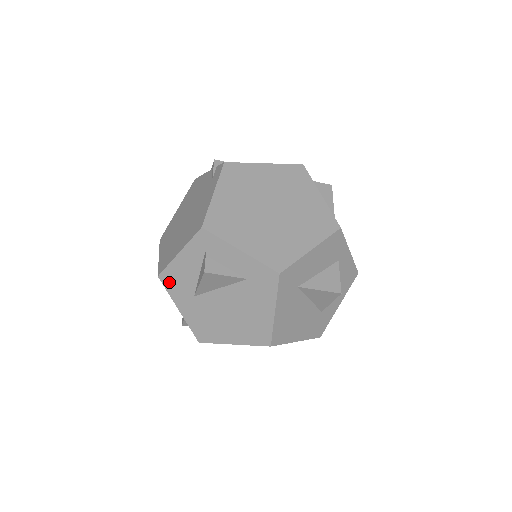
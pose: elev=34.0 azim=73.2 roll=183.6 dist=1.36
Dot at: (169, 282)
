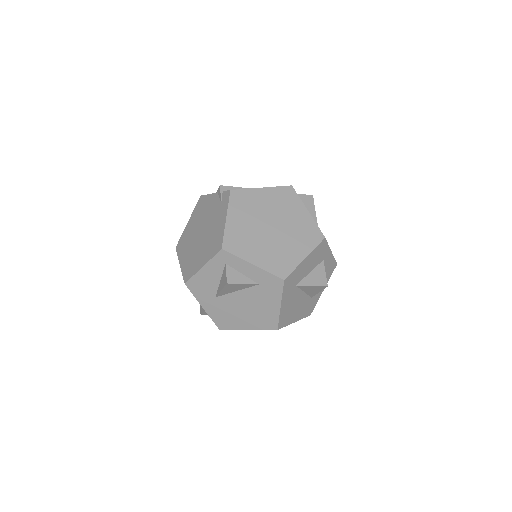
Dot at: (194, 288)
